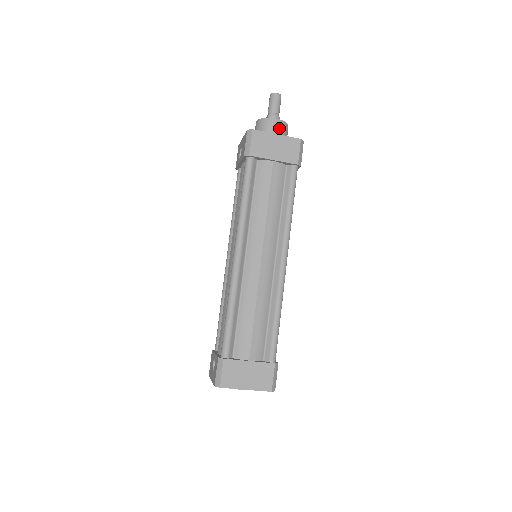
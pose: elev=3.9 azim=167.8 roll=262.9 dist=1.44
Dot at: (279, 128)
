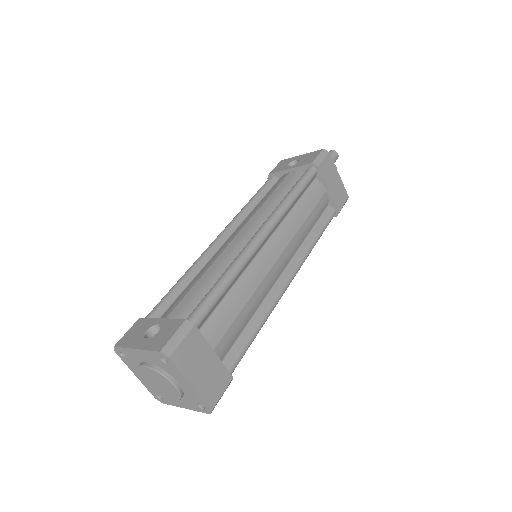
Dot at: occluded
